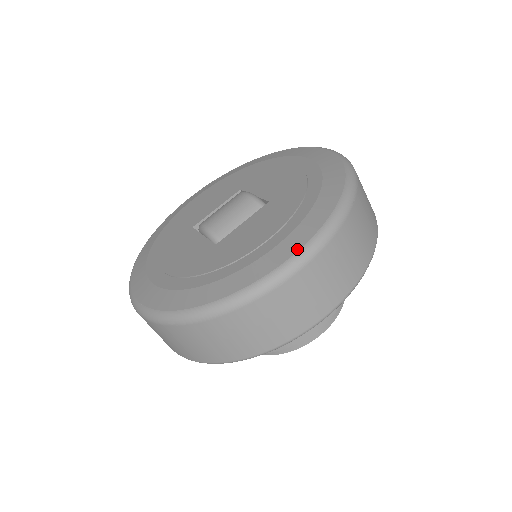
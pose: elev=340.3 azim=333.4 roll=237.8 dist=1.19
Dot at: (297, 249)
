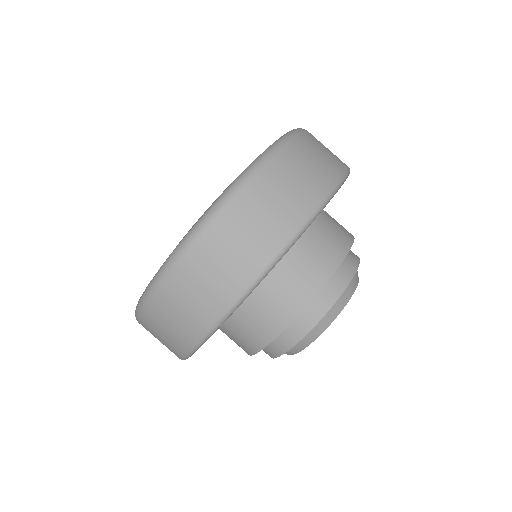
Dot at: (191, 228)
